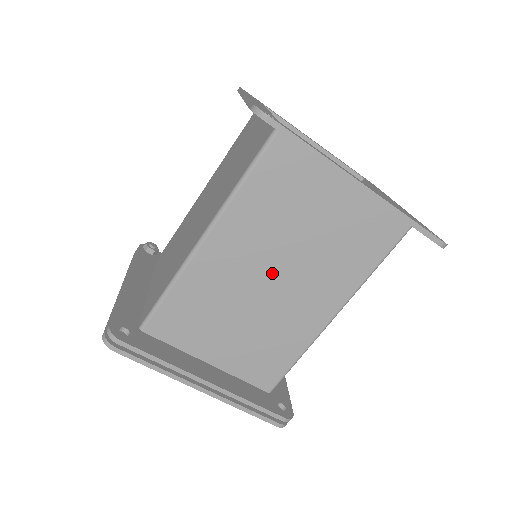
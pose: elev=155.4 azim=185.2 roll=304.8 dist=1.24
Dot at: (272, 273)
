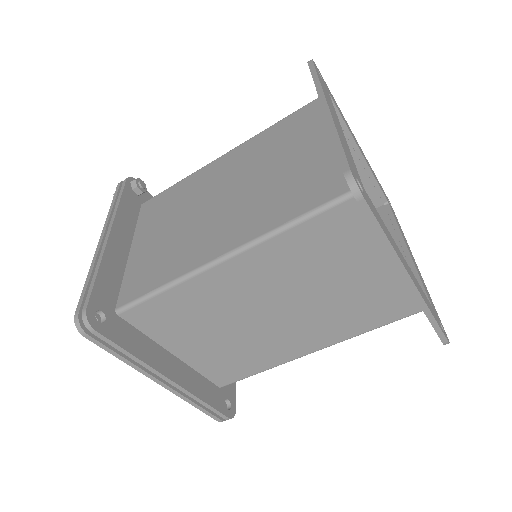
Dot at: (276, 307)
